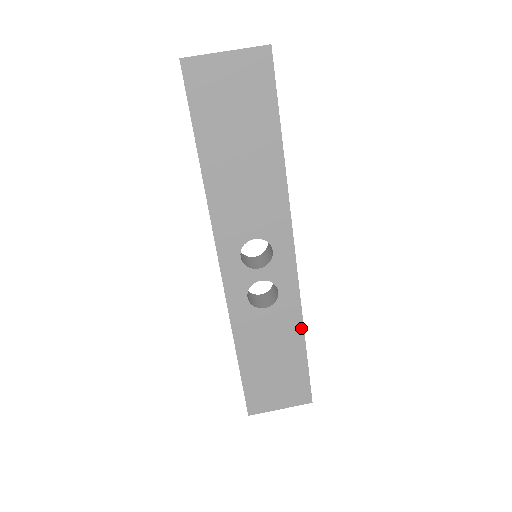
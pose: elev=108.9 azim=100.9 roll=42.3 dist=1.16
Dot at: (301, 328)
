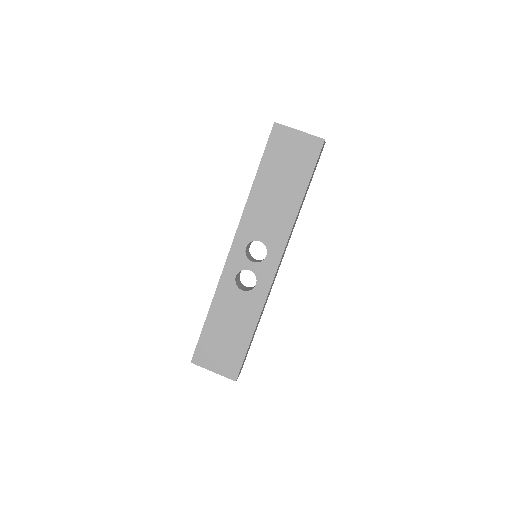
Dot at: (257, 319)
